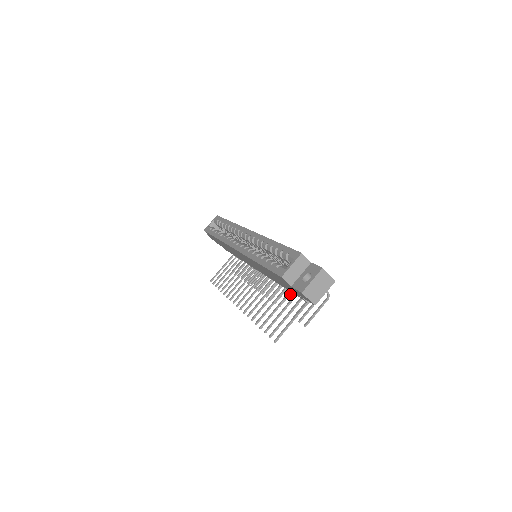
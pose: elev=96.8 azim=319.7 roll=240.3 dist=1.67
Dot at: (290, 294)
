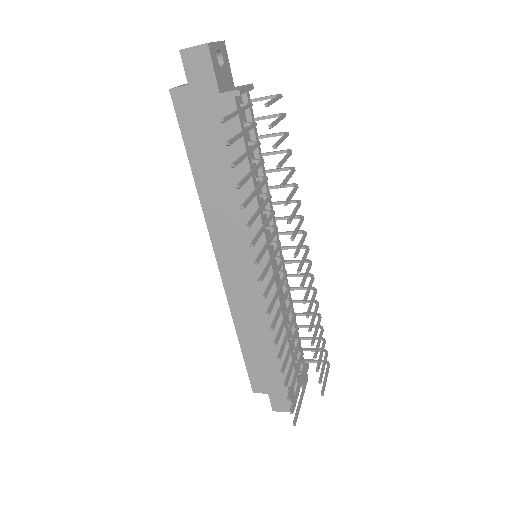
Dot at: (292, 194)
